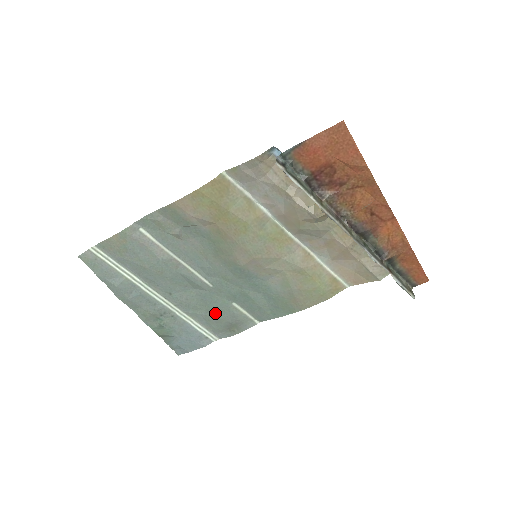
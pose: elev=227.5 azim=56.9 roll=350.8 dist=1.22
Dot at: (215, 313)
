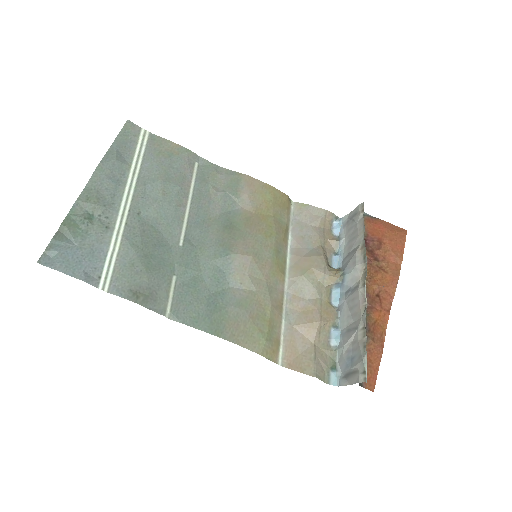
Dot at: (149, 265)
